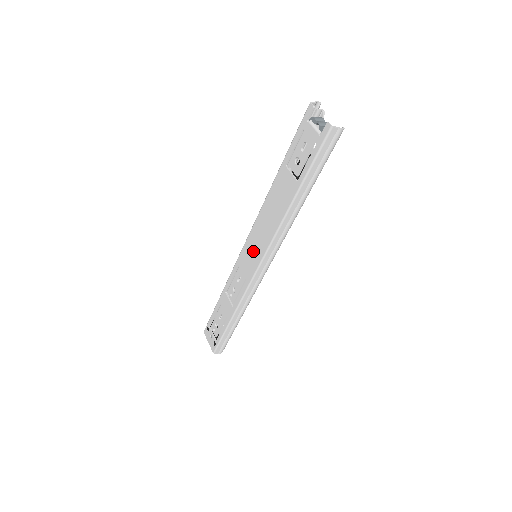
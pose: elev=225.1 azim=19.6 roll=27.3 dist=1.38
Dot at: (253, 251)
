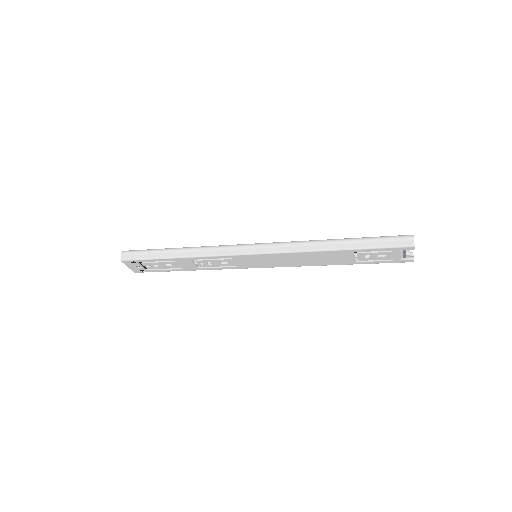
Dot at: (263, 262)
